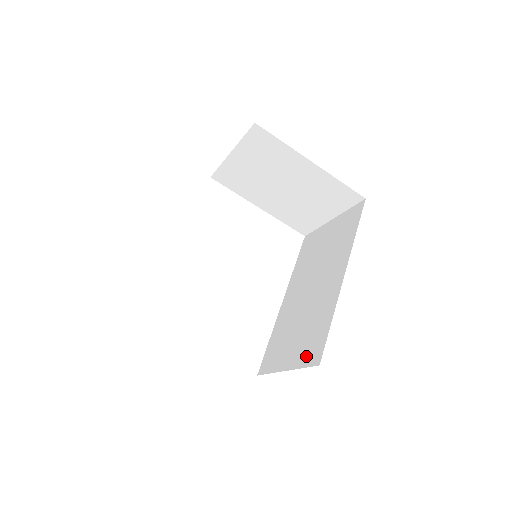
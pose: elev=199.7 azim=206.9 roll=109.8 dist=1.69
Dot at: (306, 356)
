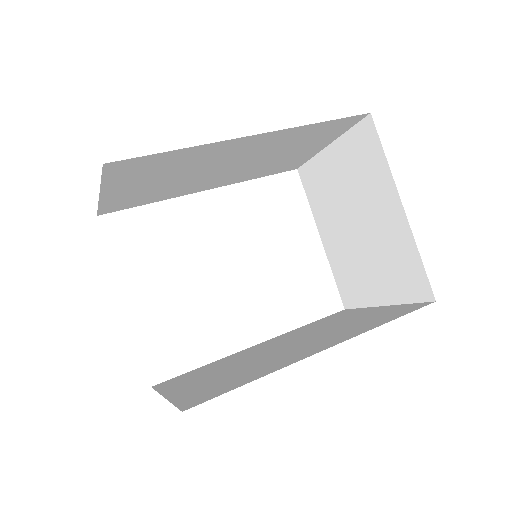
Dot at: (191, 396)
